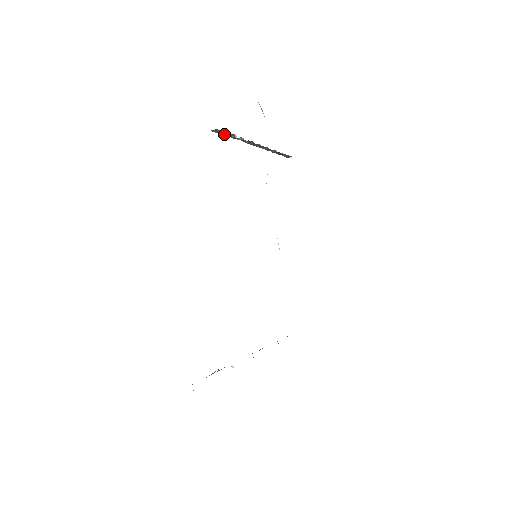
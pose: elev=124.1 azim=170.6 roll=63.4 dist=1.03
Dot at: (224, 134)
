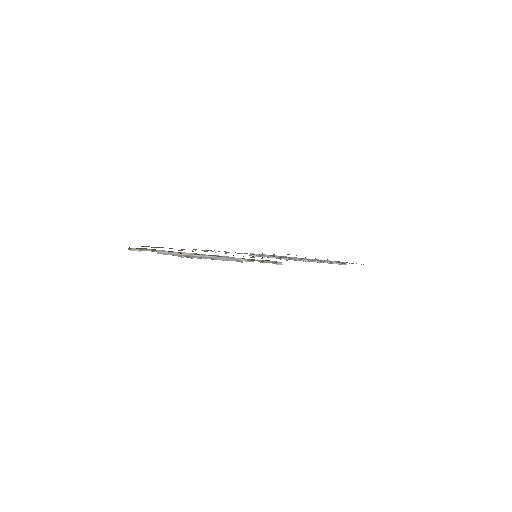
Dot at: (260, 256)
